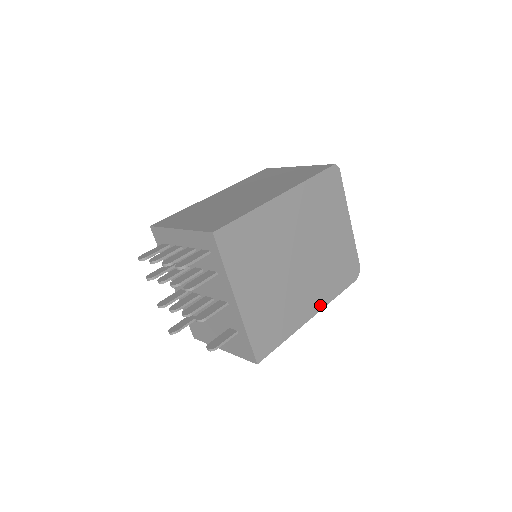
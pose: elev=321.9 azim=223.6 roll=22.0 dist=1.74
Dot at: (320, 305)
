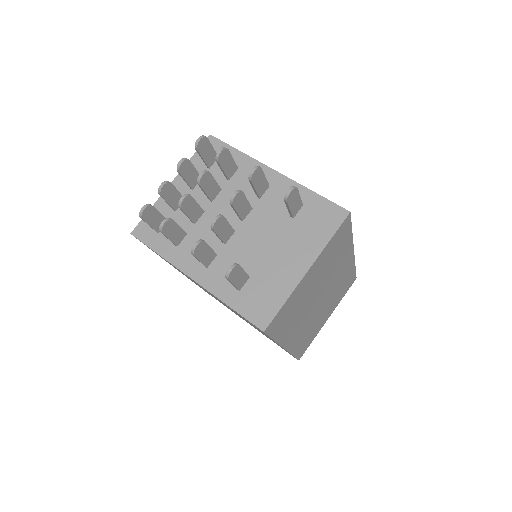
Dot at: occluded
